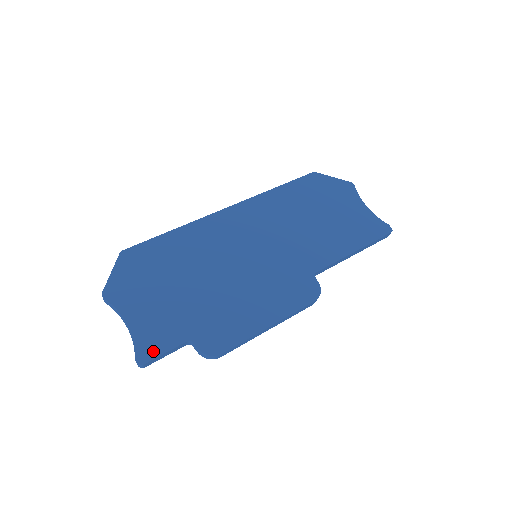
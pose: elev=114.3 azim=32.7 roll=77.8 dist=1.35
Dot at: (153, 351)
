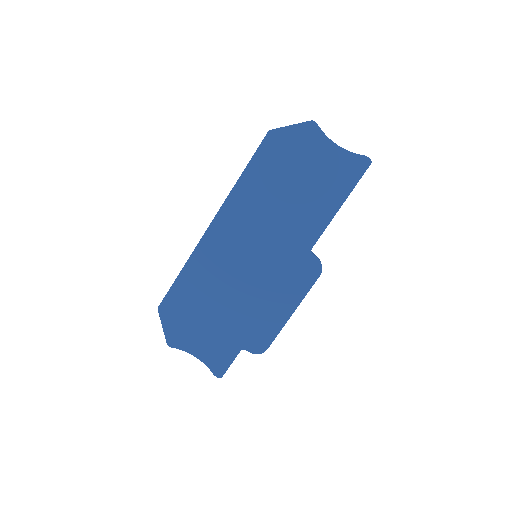
Dot at: (223, 367)
